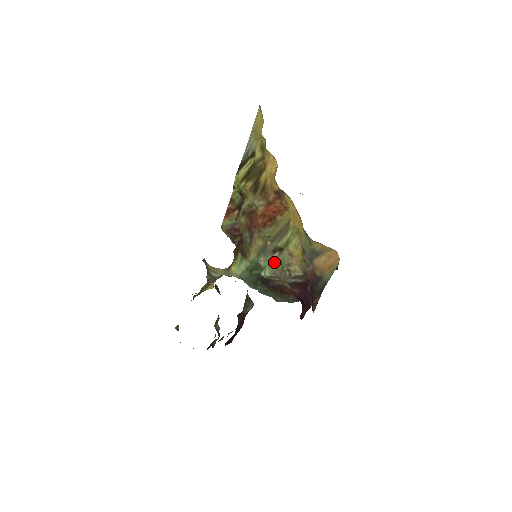
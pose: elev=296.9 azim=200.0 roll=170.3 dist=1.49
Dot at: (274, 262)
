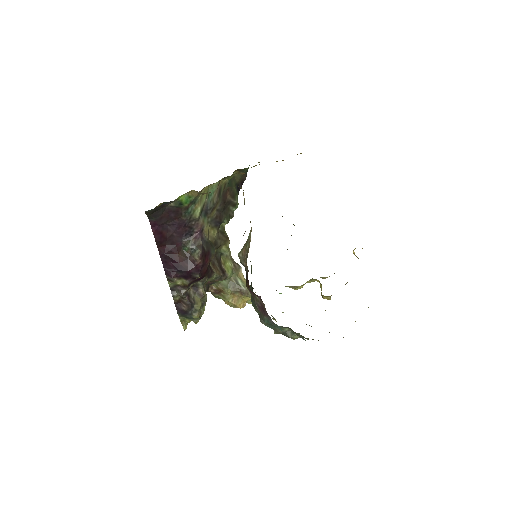
Dot at: (246, 242)
